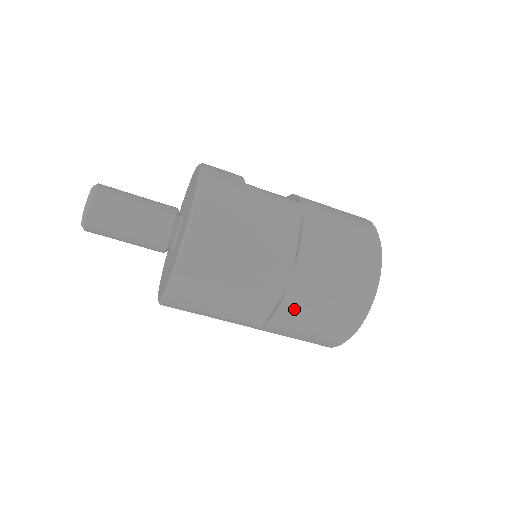
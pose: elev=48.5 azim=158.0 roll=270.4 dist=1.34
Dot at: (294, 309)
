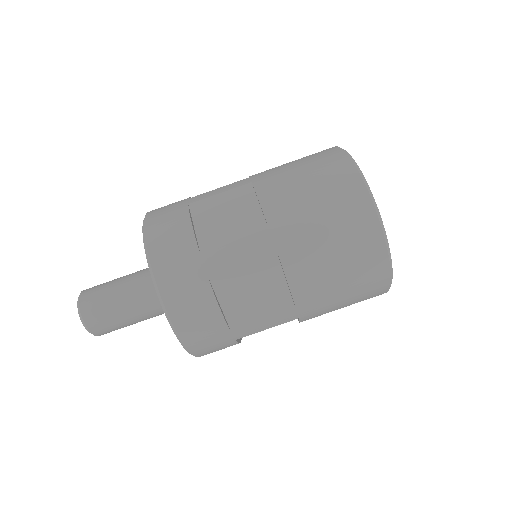
Dot at: occluded
